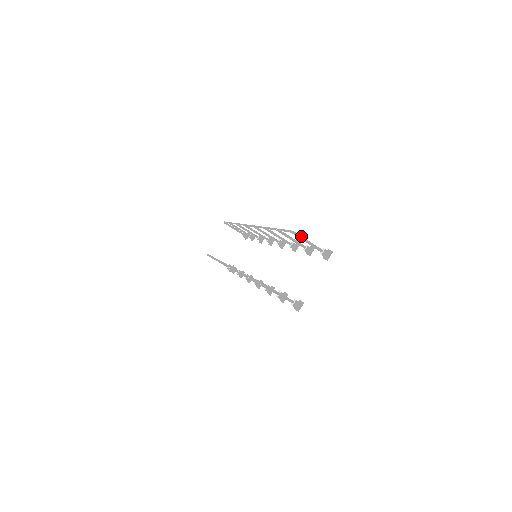
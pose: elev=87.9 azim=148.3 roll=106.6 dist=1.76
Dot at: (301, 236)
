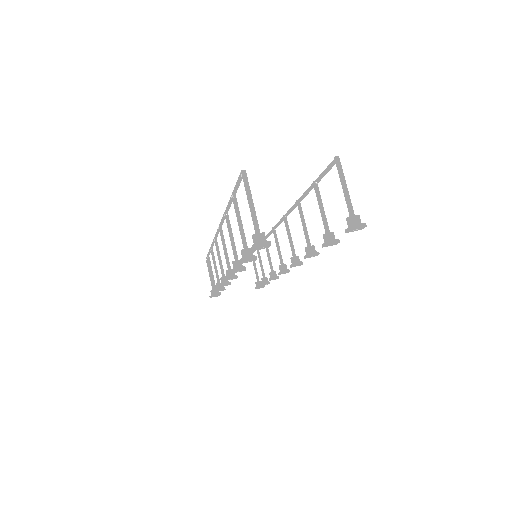
Dot at: occluded
